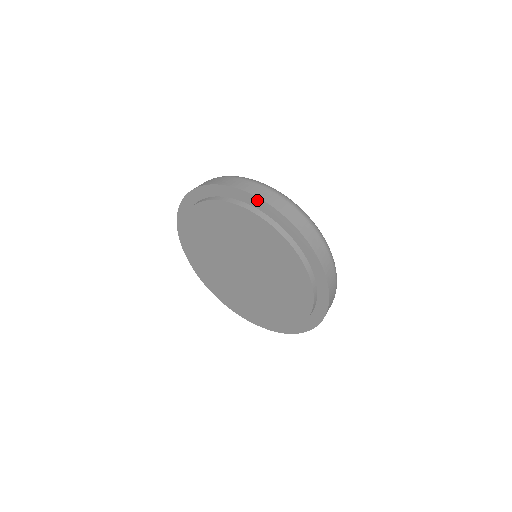
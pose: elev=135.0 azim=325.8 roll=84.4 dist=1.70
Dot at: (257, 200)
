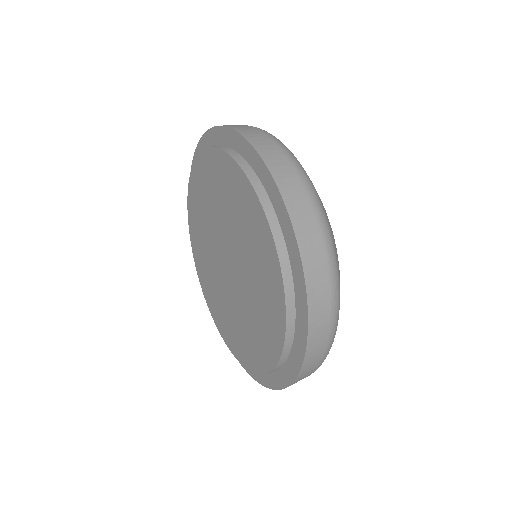
Dot at: (215, 132)
